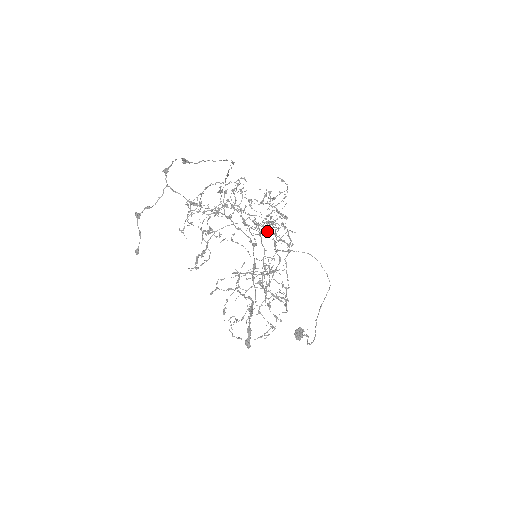
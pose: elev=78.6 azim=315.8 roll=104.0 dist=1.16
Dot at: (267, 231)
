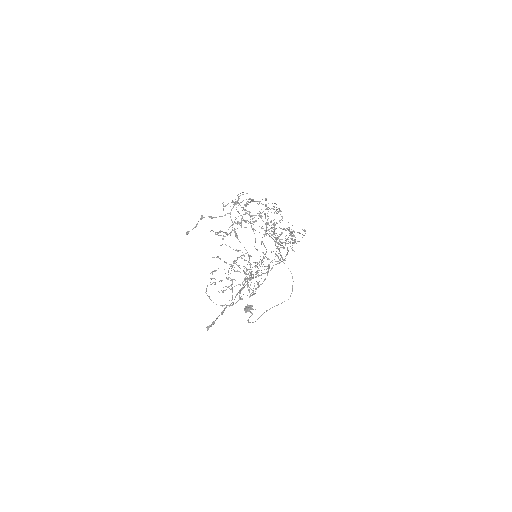
Dot at: occluded
